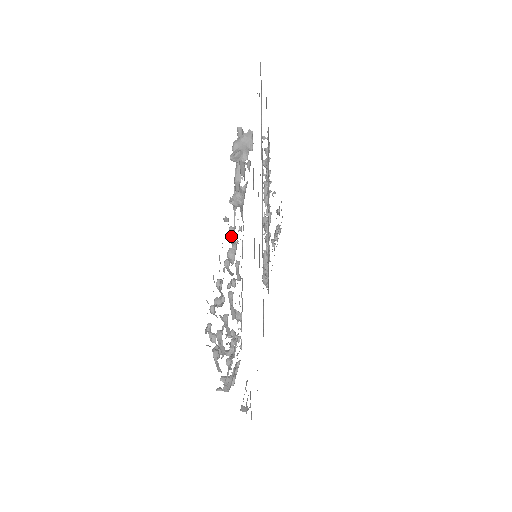
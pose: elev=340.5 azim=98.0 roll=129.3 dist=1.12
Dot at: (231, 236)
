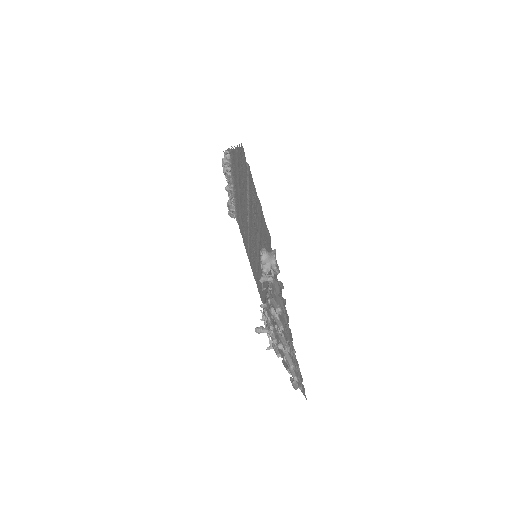
Dot at: (278, 313)
